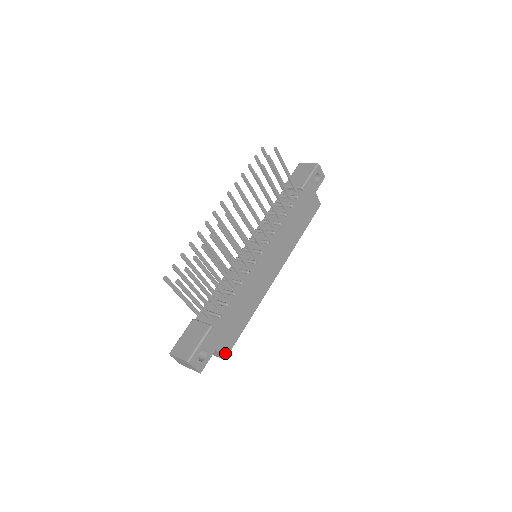
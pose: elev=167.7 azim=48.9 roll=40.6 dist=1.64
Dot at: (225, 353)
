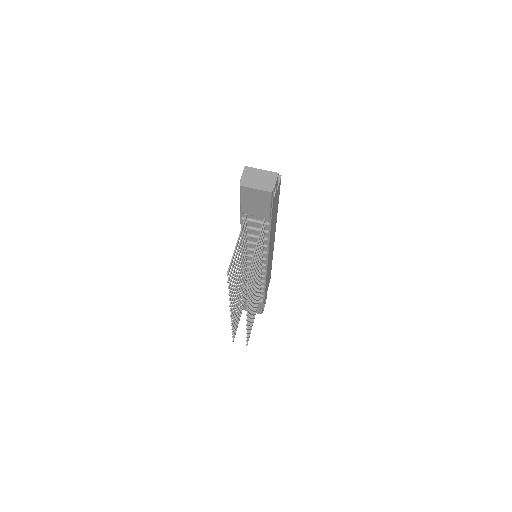
Dot at: (269, 282)
